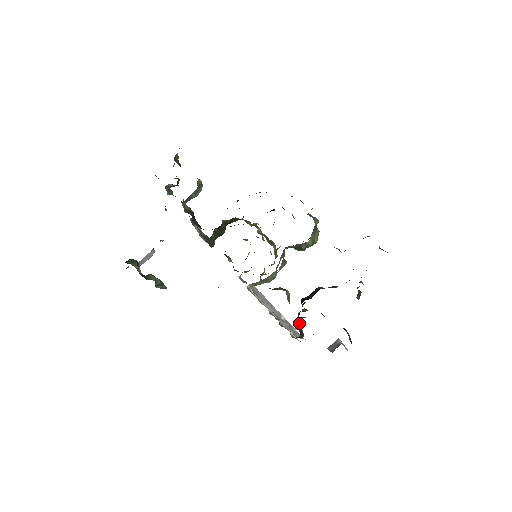
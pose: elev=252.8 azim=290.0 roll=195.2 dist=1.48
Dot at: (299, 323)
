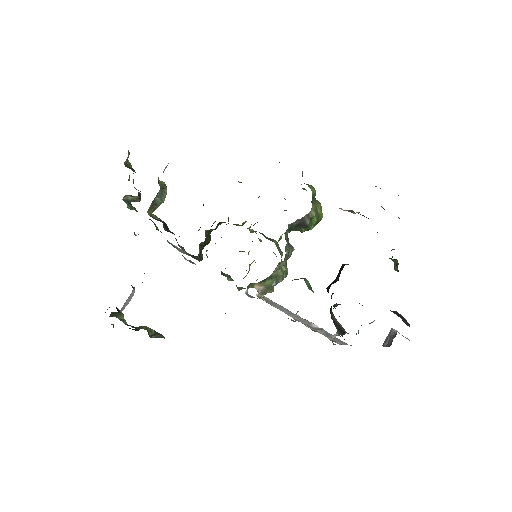
Dot at: (335, 320)
